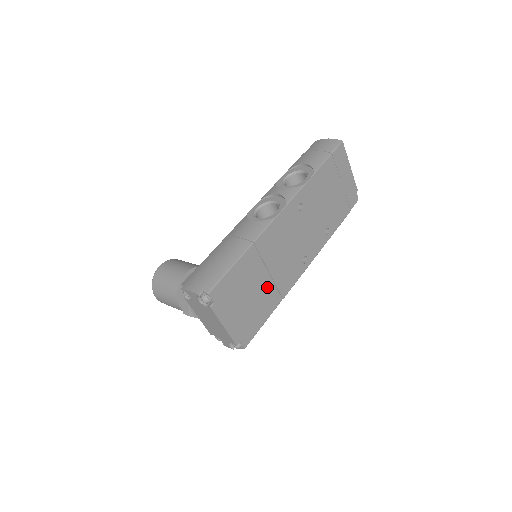
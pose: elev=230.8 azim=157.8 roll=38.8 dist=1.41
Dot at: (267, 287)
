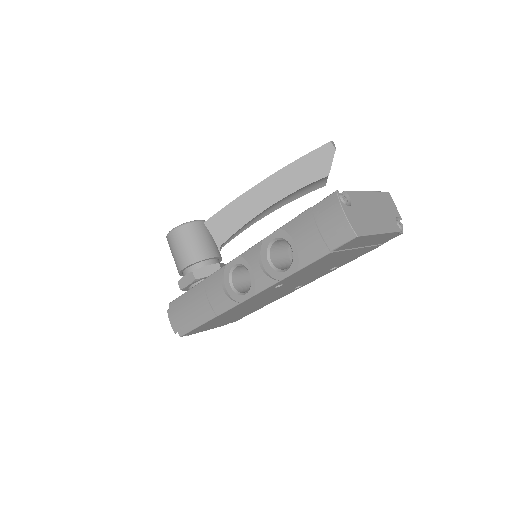
Dot at: (248, 310)
